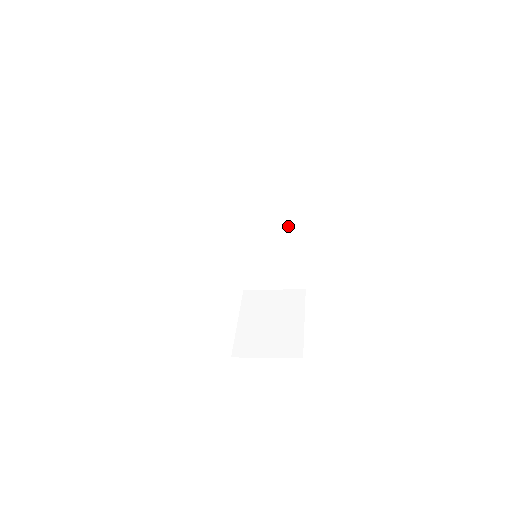
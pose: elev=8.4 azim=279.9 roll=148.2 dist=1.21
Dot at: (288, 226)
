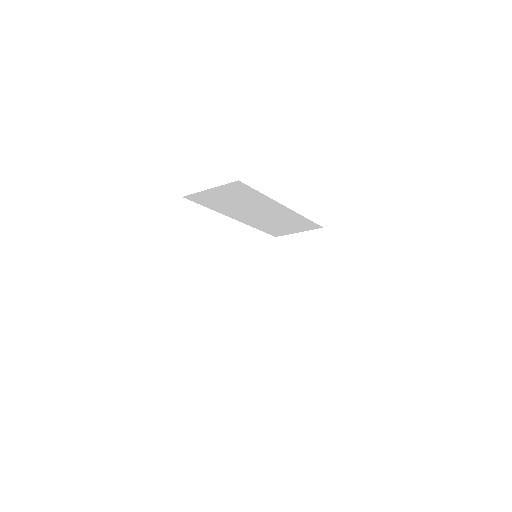
Dot at: (278, 210)
